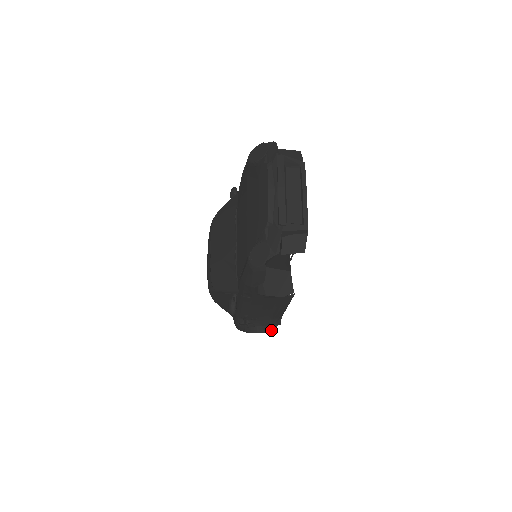
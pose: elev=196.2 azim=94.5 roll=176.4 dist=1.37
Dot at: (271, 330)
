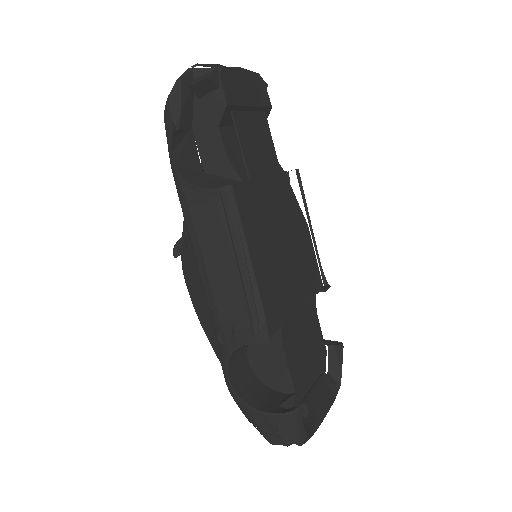
Dot at: (284, 411)
